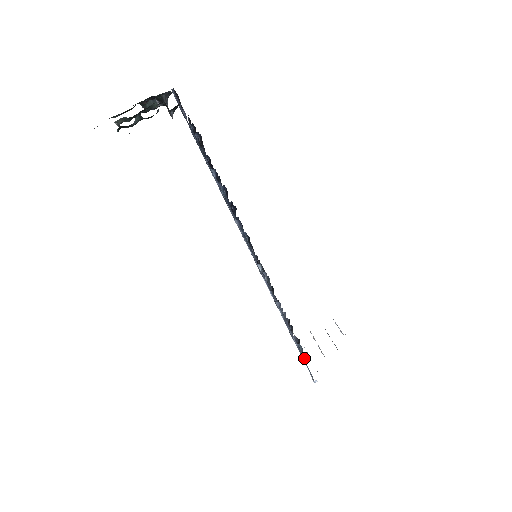
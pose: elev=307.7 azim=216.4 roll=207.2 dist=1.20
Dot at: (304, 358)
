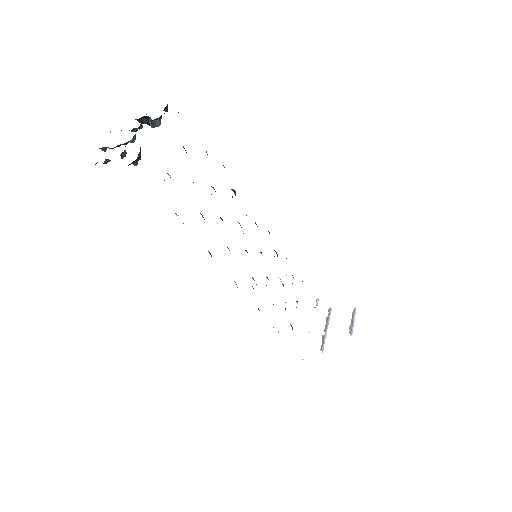
Dot at: (309, 332)
